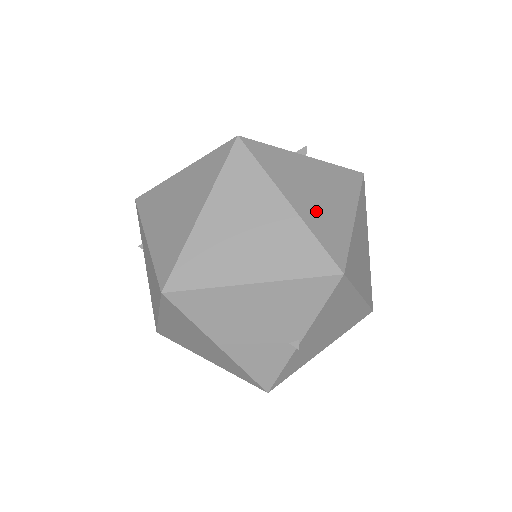
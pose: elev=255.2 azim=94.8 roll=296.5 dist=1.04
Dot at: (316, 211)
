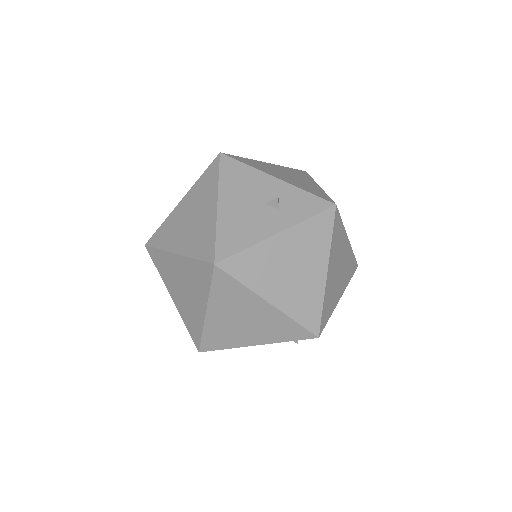
Dot at: (292, 294)
